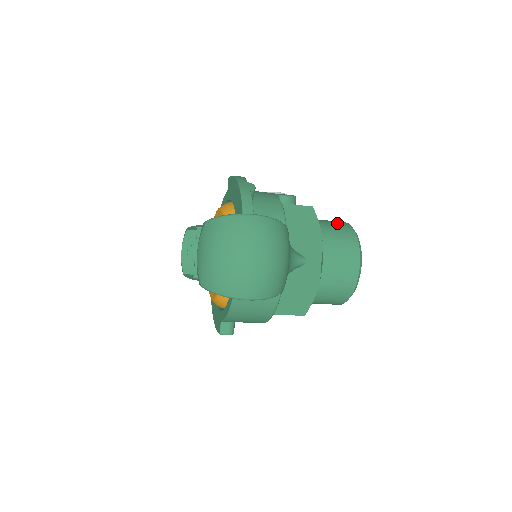
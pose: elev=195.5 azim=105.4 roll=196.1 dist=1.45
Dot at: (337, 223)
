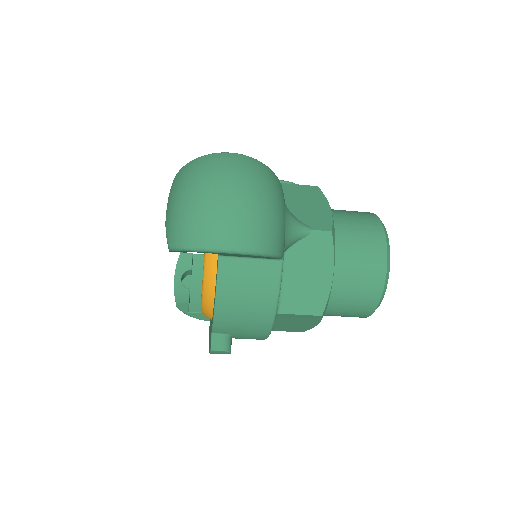
Dot at: occluded
